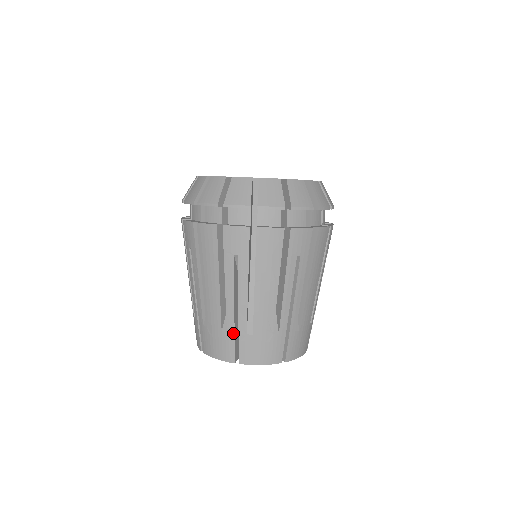
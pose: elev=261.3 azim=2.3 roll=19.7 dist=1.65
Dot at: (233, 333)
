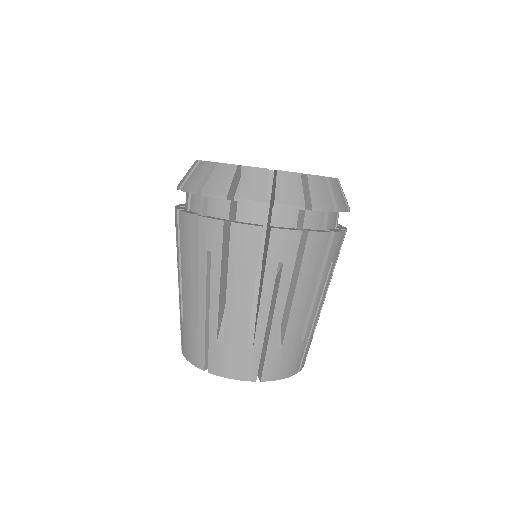
Dot at: (204, 337)
